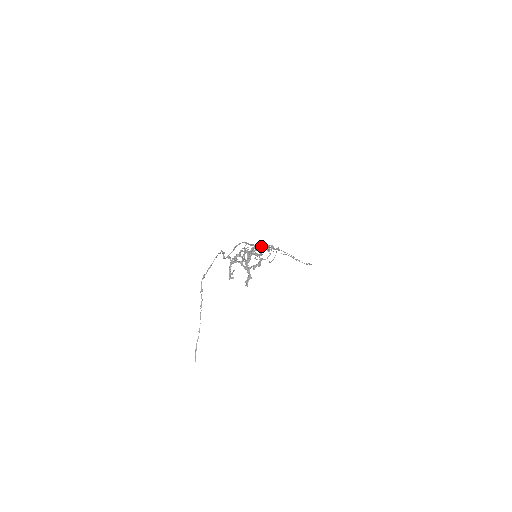
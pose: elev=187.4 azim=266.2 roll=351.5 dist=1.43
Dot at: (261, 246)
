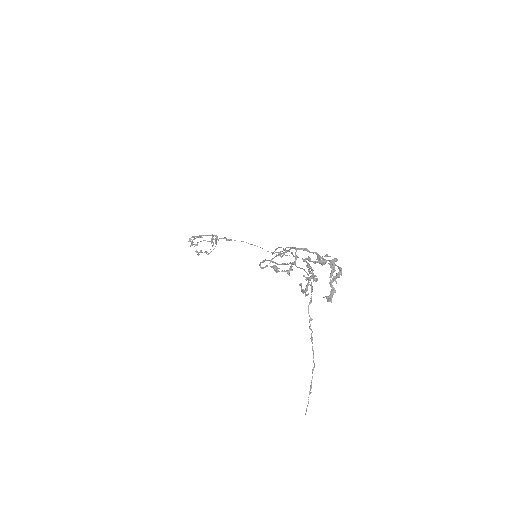
Dot at: (195, 236)
